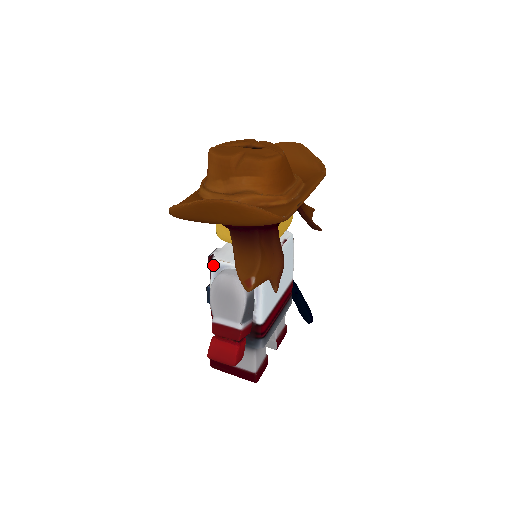
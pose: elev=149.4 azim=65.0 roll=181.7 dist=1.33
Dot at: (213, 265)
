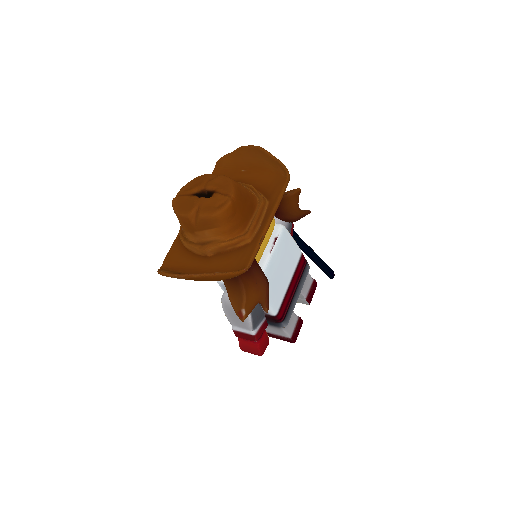
Dot at: (218, 283)
